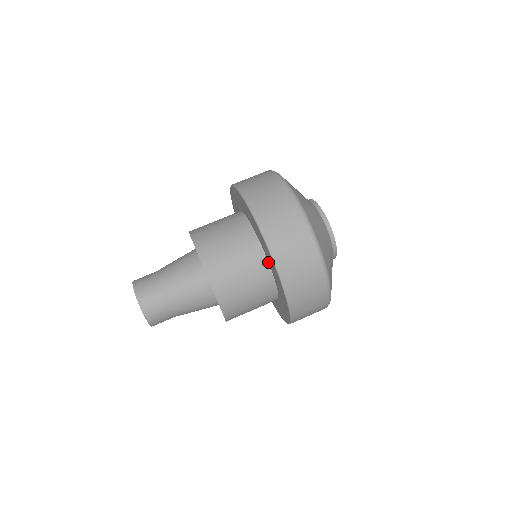
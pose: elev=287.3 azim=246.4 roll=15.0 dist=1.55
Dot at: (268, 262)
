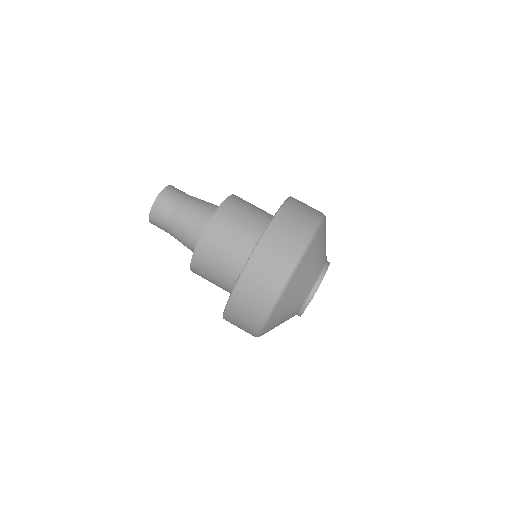
Dot at: occluded
